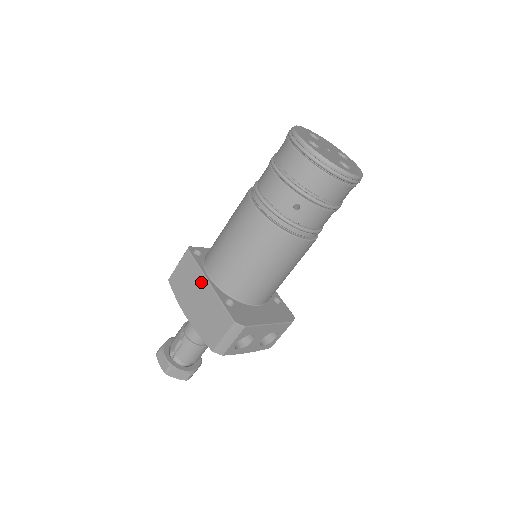
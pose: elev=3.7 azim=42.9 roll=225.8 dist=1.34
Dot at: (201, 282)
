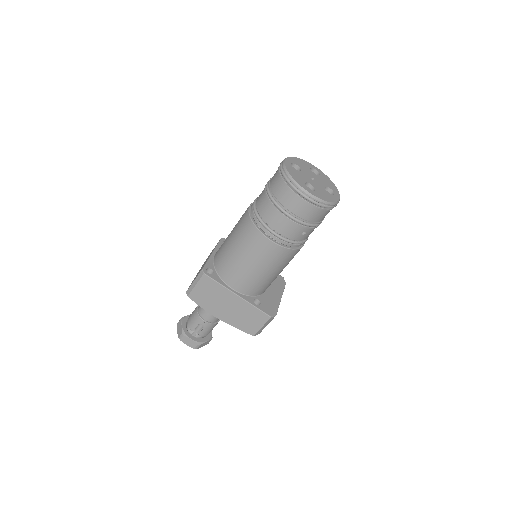
Dot at: (228, 295)
